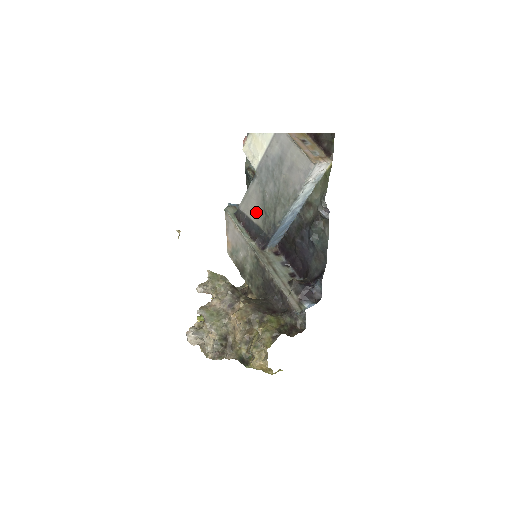
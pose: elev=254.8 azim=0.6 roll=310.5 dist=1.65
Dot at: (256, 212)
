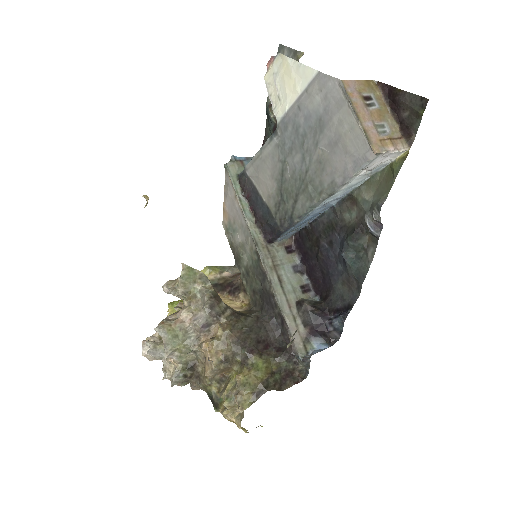
Dot at: (268, 187)
